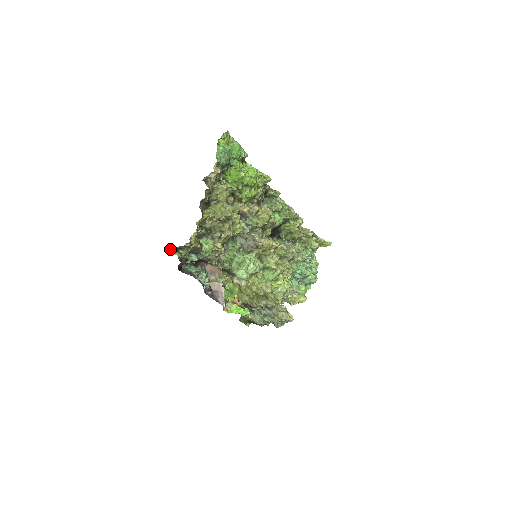
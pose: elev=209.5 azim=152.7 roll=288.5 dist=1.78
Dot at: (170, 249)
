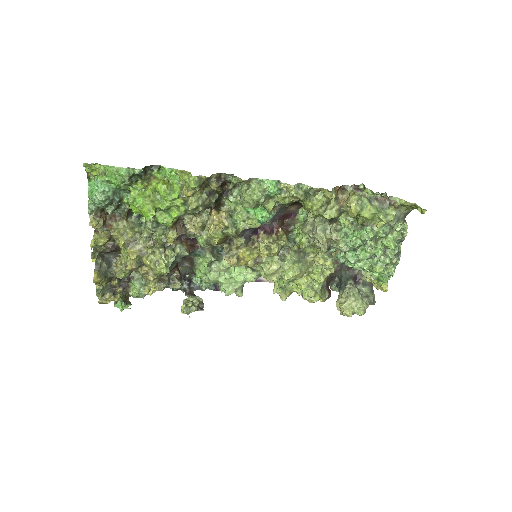
Dot at: occluded
